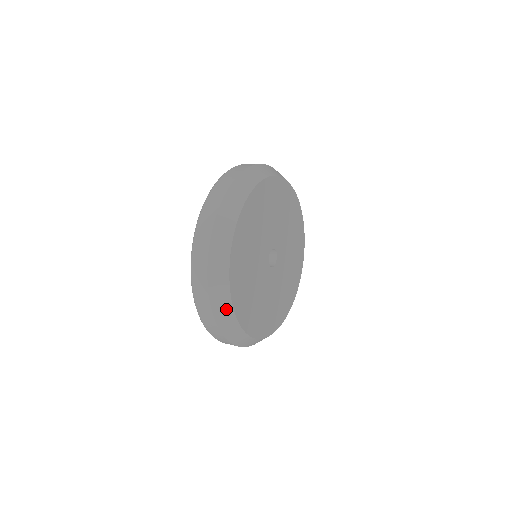
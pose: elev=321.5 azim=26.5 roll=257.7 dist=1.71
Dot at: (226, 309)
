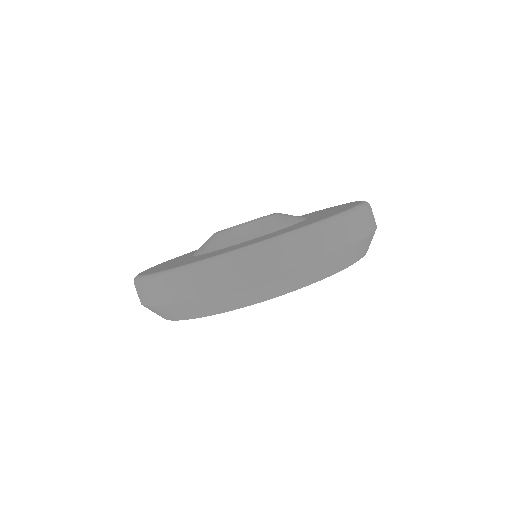
Dot at: occluded
